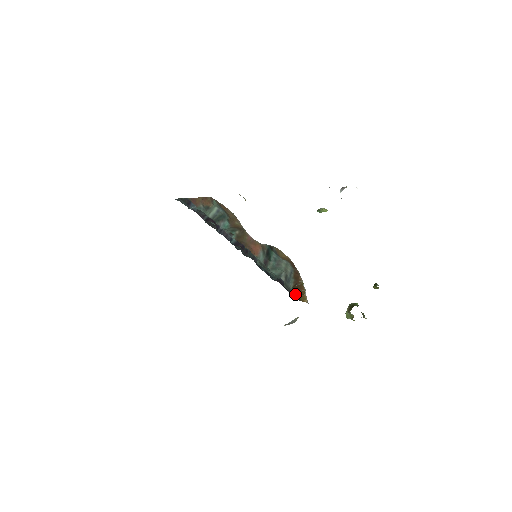
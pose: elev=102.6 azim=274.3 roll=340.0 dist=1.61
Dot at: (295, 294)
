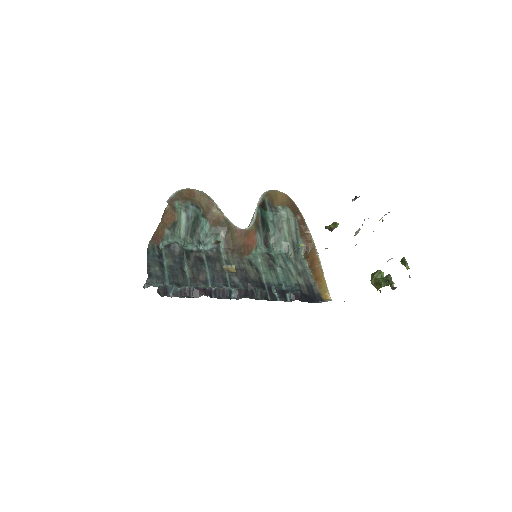
Dot at: (312, 279)
